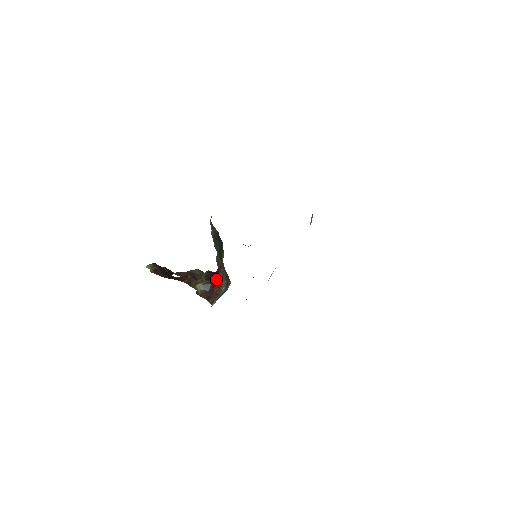
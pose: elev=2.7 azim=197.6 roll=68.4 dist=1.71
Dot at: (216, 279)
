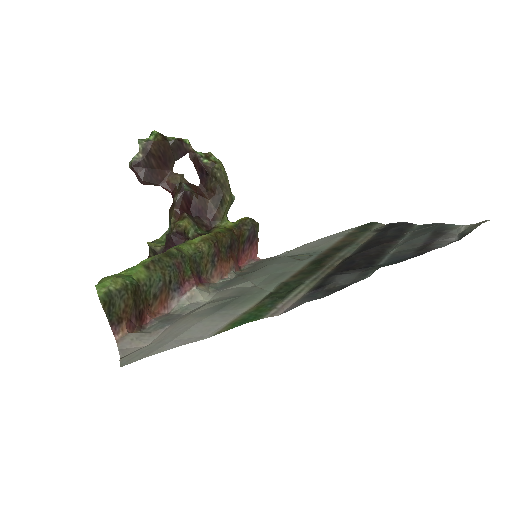
Dot at: occluded
